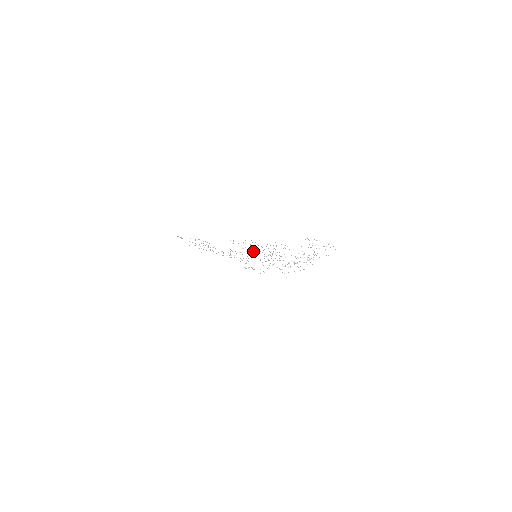
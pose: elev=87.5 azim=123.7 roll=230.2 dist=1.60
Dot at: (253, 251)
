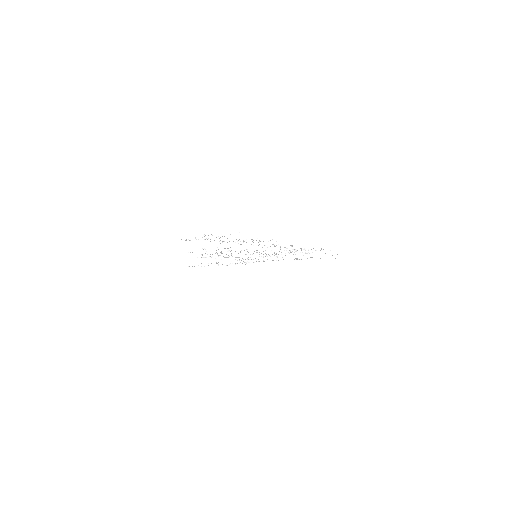
Dot at: (238, 255)
